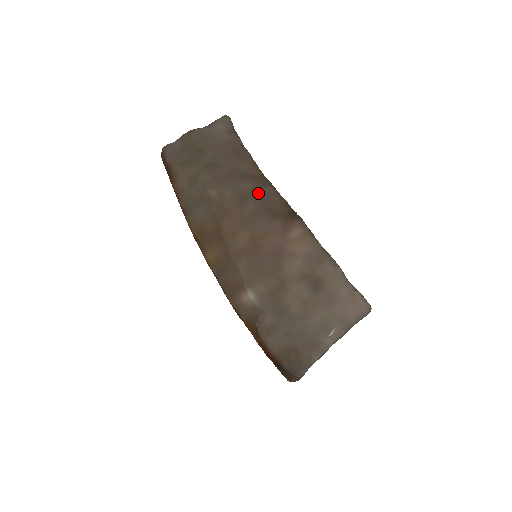
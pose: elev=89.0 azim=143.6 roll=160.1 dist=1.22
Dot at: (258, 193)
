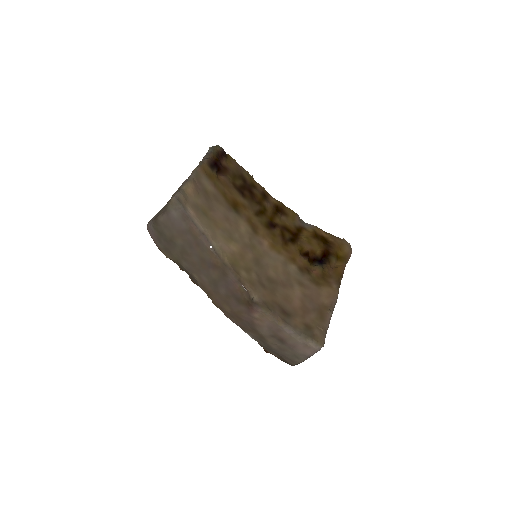
Dot at: (223, 281)
